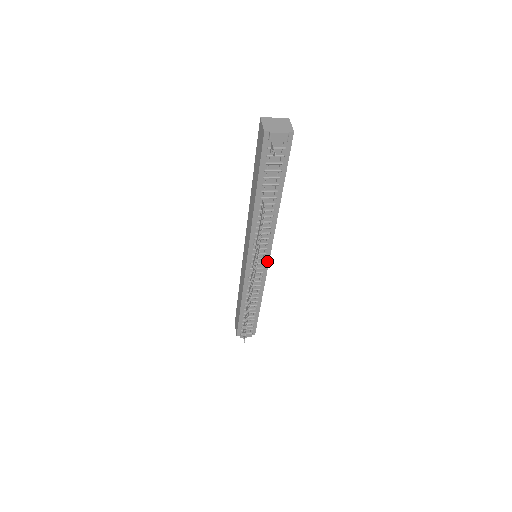
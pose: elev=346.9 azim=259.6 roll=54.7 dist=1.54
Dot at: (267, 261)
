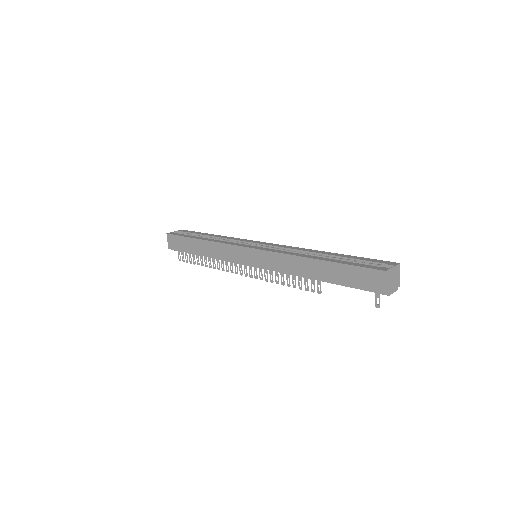
Dot at: occluded
